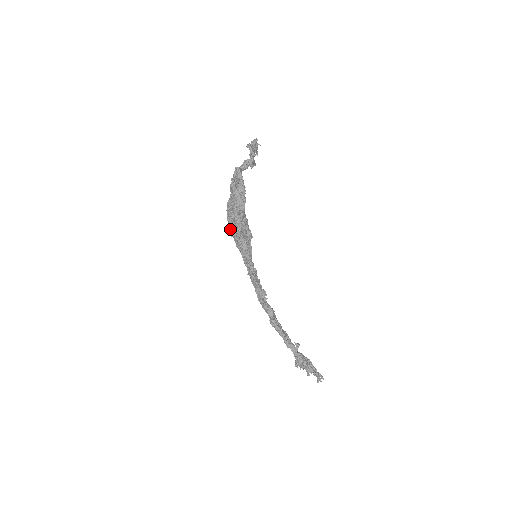
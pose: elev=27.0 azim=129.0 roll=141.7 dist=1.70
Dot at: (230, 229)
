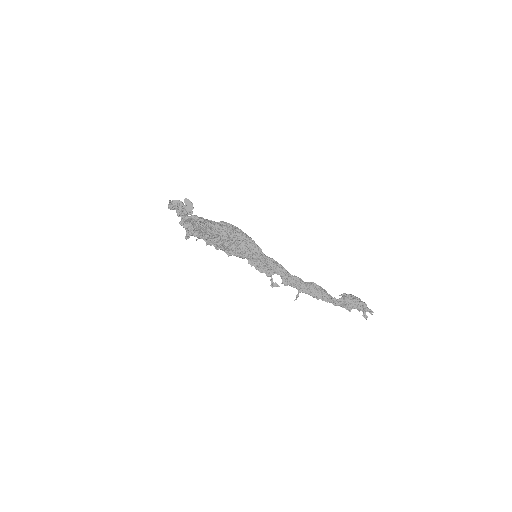
Dot at: occluded
